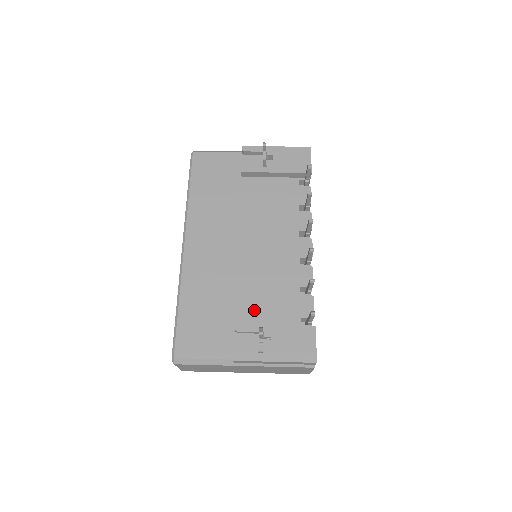
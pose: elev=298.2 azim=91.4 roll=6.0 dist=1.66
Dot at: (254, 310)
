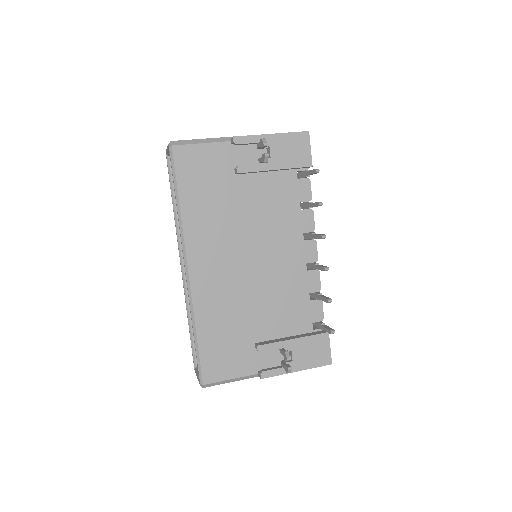
Dot at: (270, 324)
